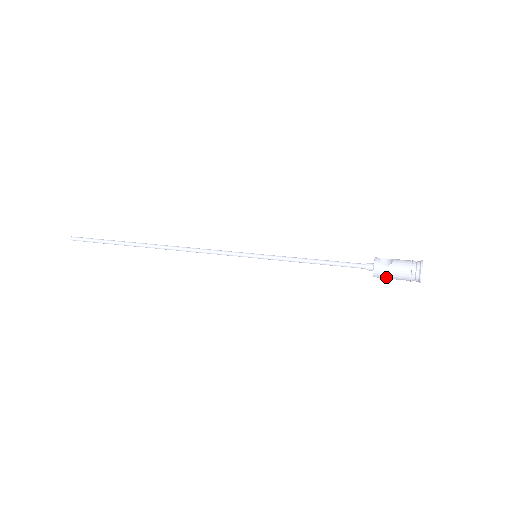
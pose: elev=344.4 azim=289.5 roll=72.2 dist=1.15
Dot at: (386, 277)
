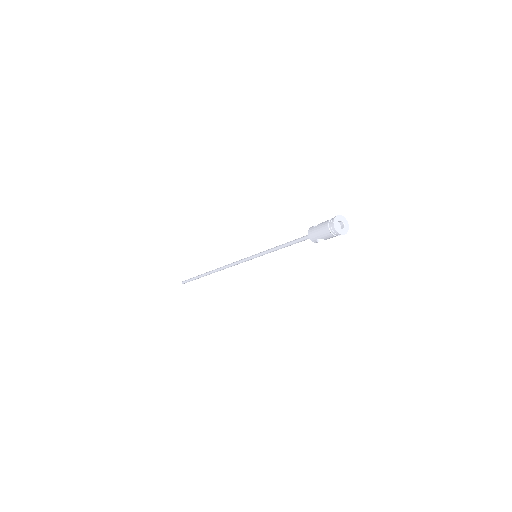
Dot at: (316, 236)
